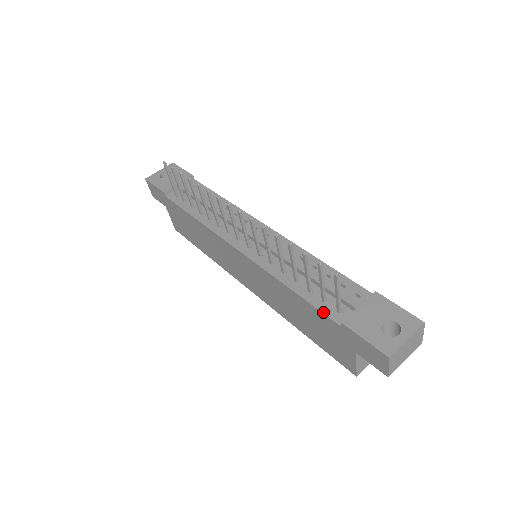
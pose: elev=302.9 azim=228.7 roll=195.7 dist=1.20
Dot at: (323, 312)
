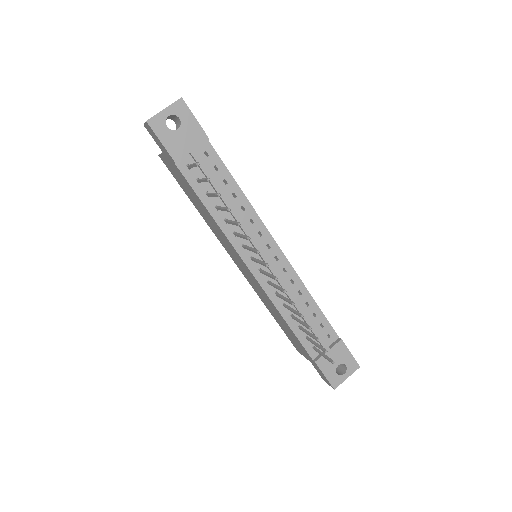
Dot at: (305, 348)
